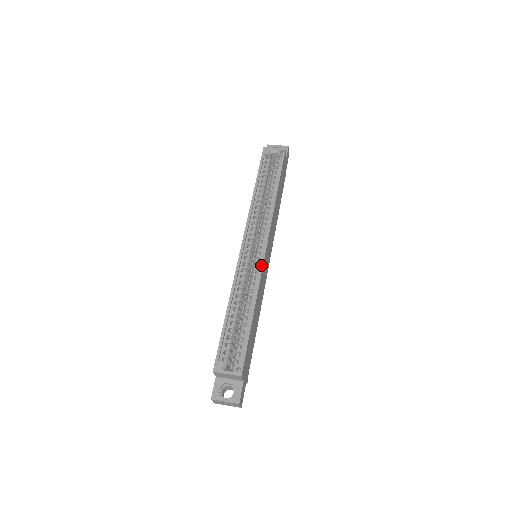
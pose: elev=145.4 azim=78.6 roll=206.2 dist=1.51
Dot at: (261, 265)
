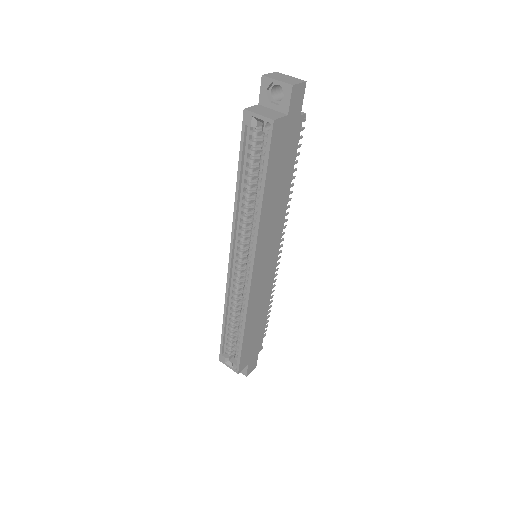
Dot at: (248, 292)
